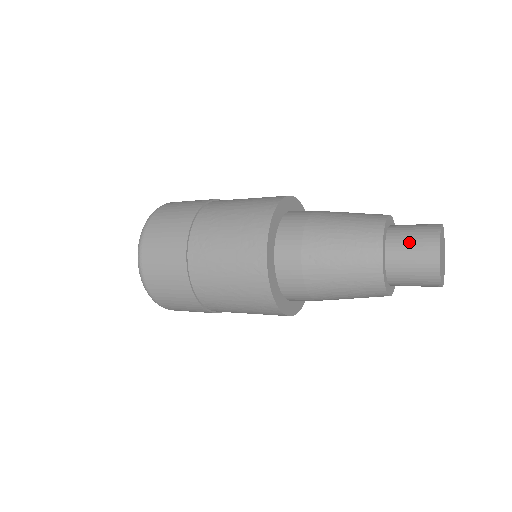
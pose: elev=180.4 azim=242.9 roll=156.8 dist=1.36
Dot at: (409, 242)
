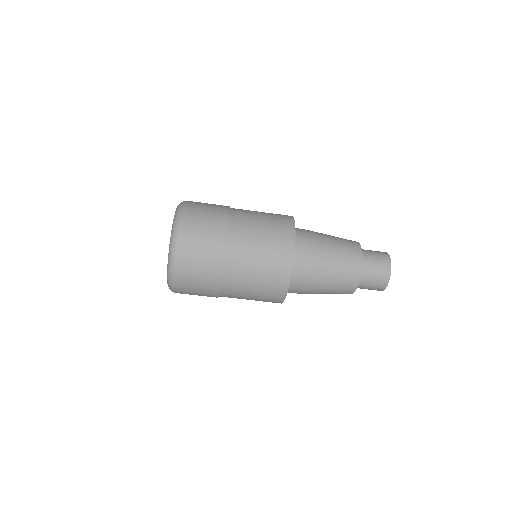
Dot at: (372, 252)
